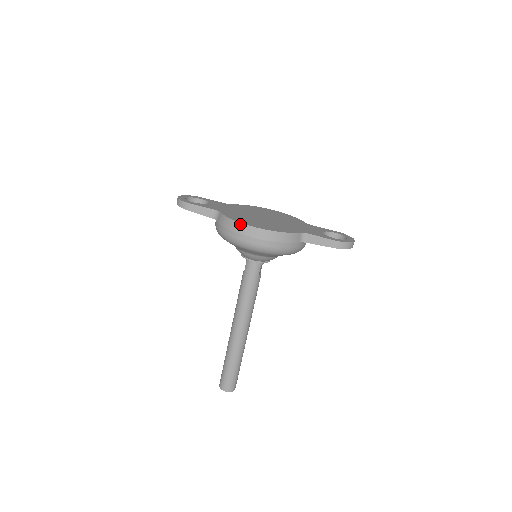
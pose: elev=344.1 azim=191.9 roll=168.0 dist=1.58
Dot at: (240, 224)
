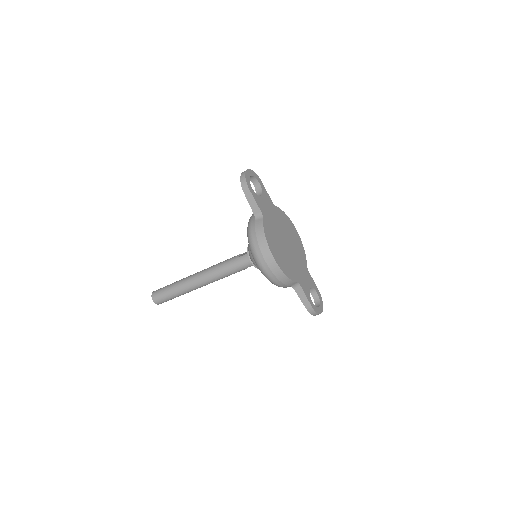
Dot at: (267, 247)
